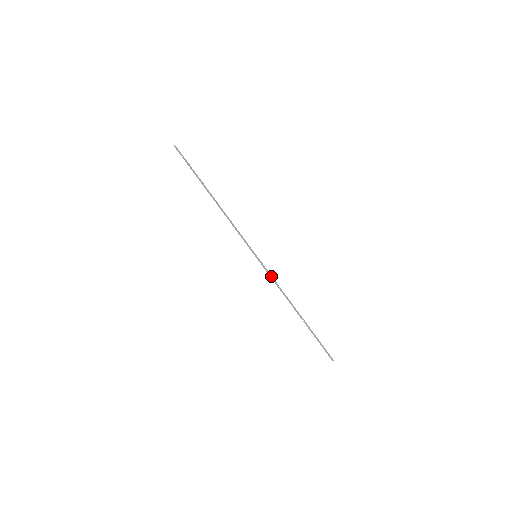
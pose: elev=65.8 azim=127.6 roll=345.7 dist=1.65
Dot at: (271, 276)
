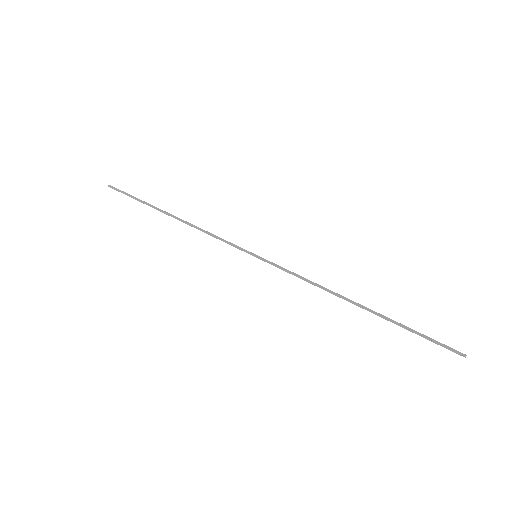
Dot at: (289, 272)
